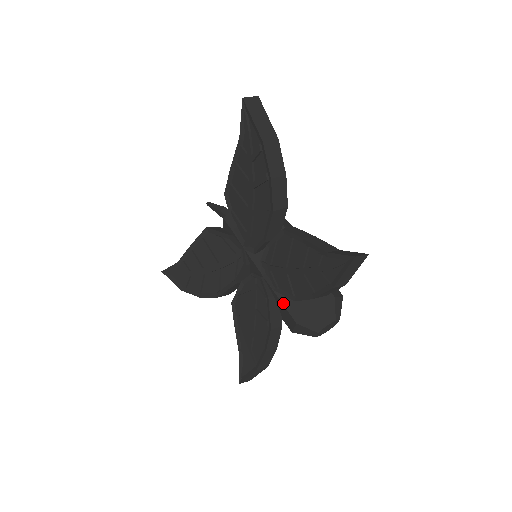
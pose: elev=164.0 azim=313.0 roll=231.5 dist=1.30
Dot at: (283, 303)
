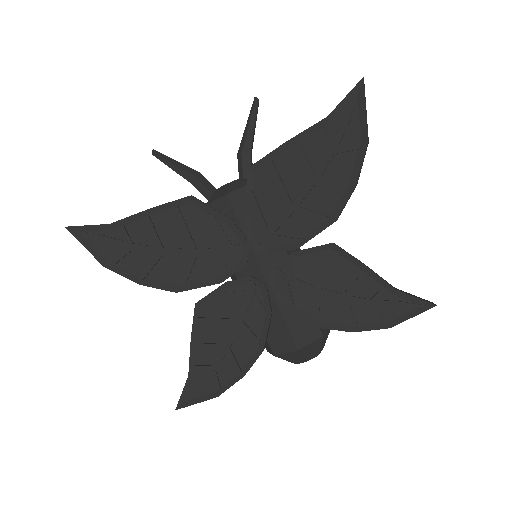
Dot at: (287, 323)
